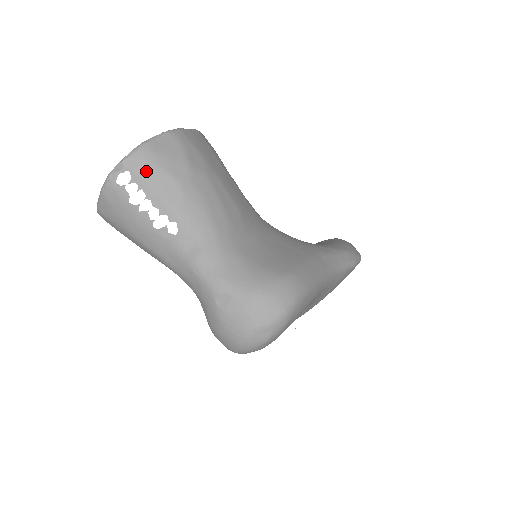
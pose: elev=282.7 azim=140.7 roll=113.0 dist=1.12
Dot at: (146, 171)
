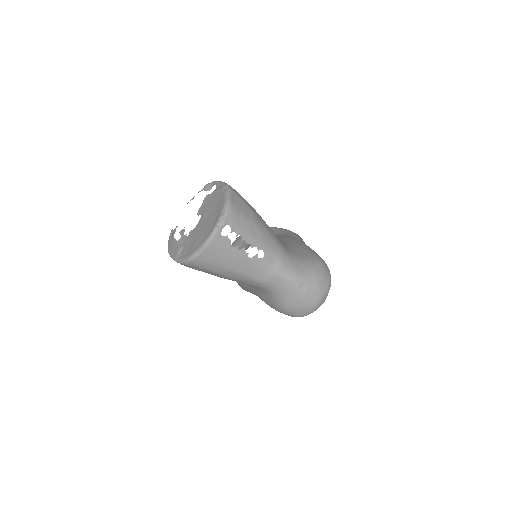
Dot at: (238, 222)
